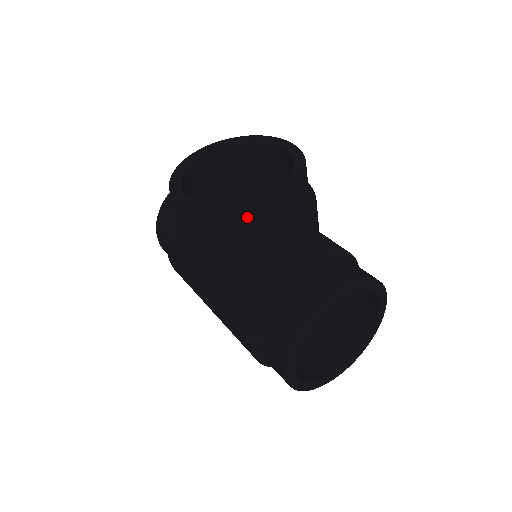
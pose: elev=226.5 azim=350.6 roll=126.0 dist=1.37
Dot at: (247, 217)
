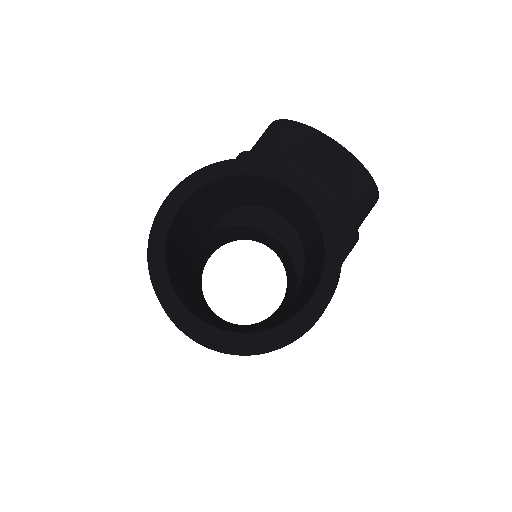
Dot at: (301, 130)
